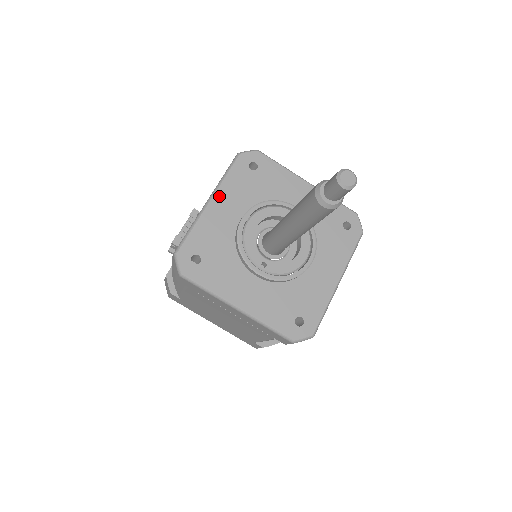
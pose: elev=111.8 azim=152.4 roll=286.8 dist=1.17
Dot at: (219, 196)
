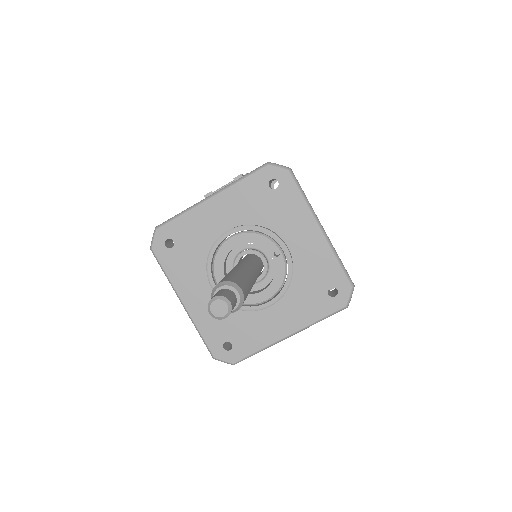
Dot at: (222, 197)
